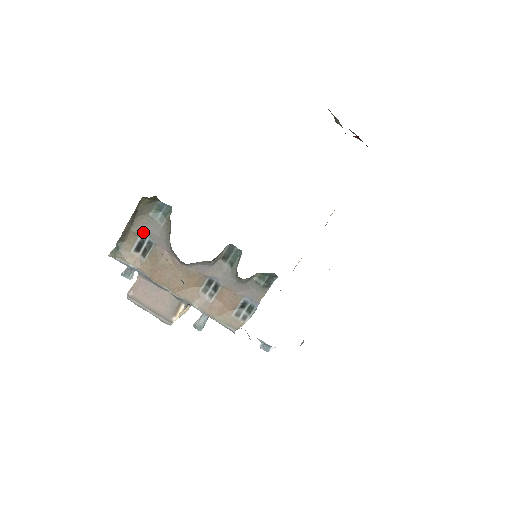
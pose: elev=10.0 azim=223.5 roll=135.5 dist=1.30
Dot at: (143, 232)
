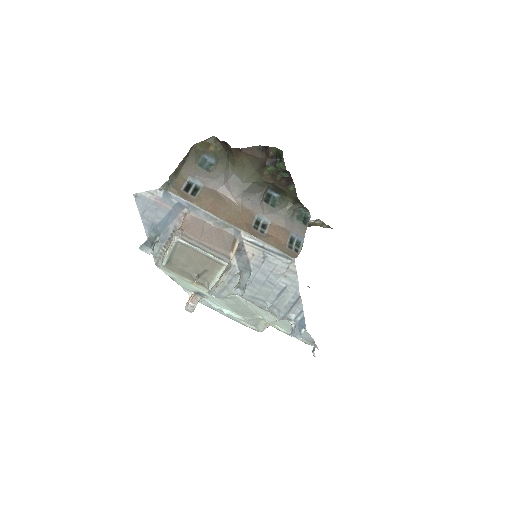
Dot at: (192, 175)
